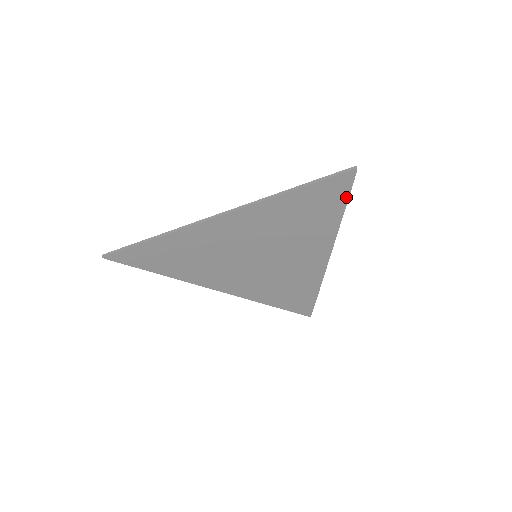
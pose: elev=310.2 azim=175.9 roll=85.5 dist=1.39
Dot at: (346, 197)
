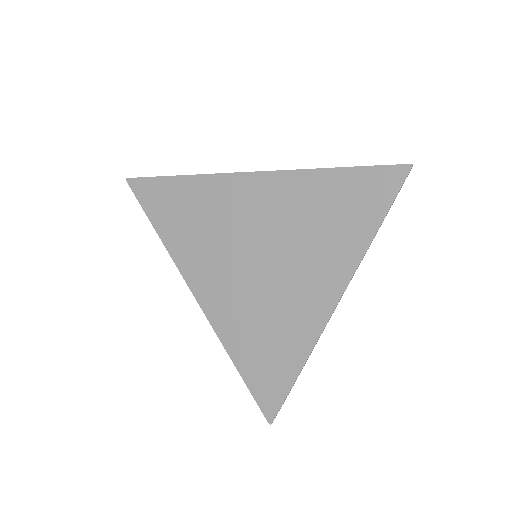
Dot at: (387, 205)
